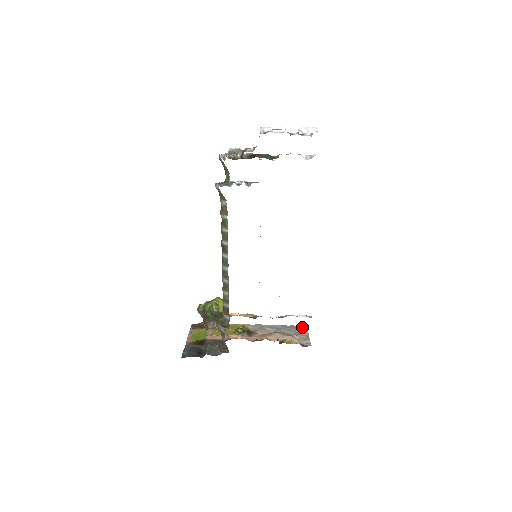
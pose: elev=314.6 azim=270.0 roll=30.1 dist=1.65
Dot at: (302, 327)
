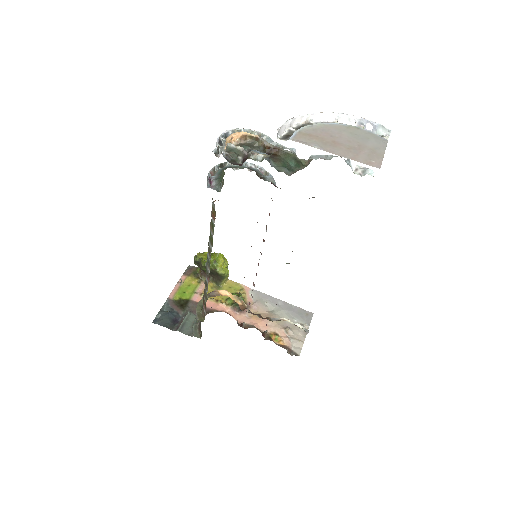
Dot at: (307, 314)
